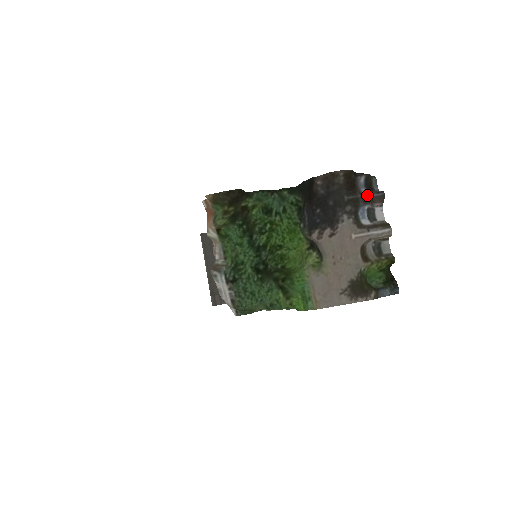
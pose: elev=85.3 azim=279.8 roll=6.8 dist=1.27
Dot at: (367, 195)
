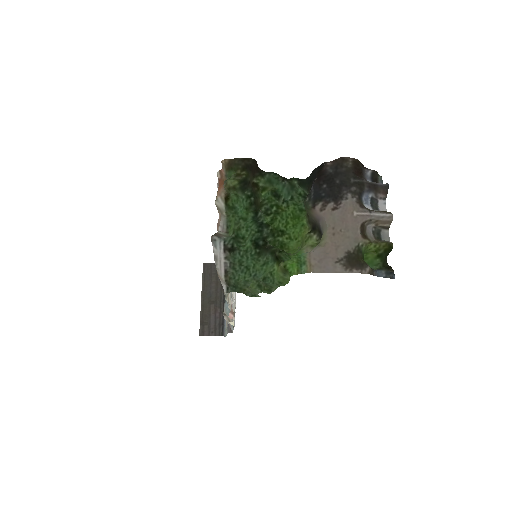
Dot at: (372, 182)
